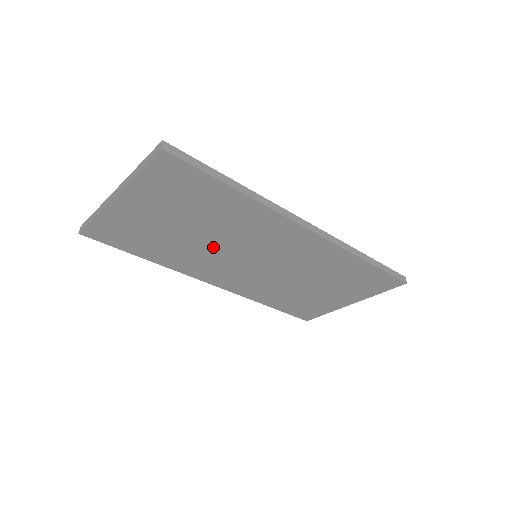
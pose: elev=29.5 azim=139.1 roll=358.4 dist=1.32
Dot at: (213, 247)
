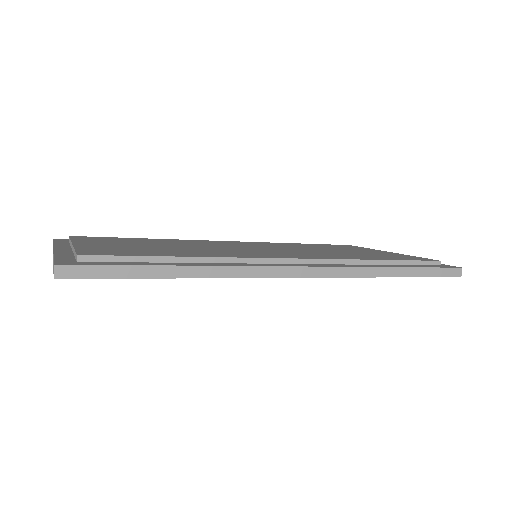
Dot at: occluded
